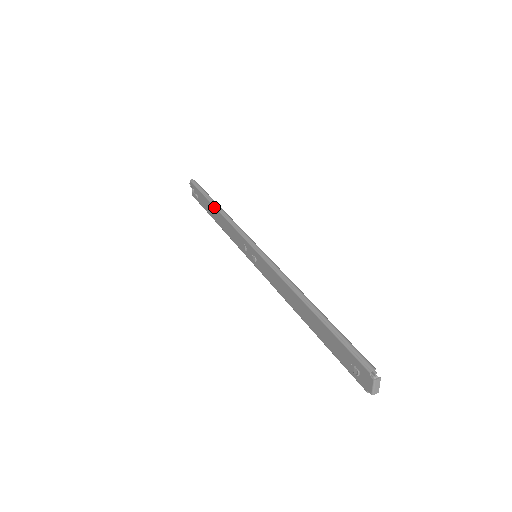
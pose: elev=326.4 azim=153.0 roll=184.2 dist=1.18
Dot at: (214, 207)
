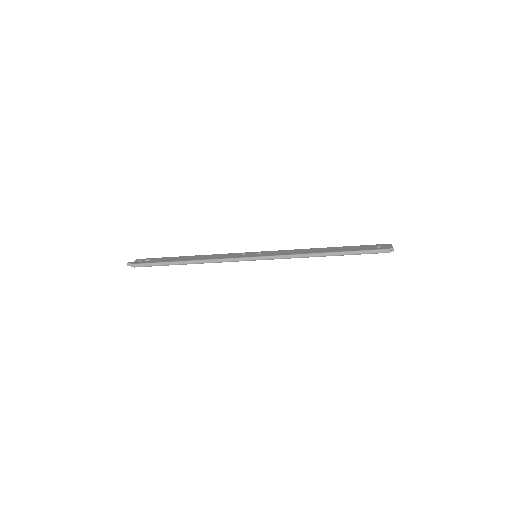
Dot at: (189, 256)
